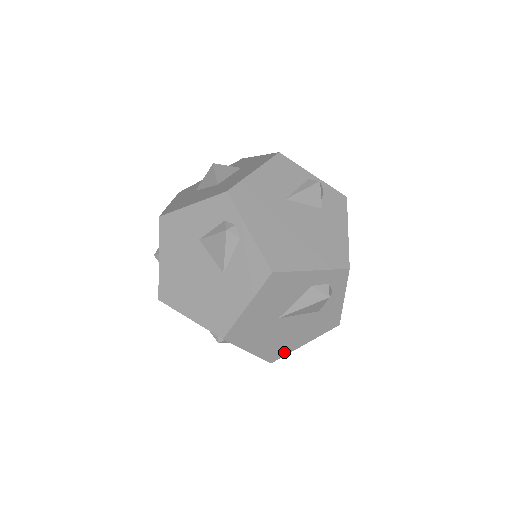
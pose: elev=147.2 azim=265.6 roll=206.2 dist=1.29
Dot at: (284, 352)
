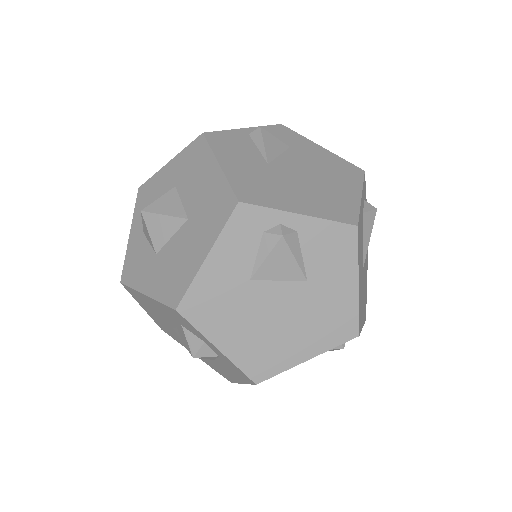
Dot at: (366, 299)
